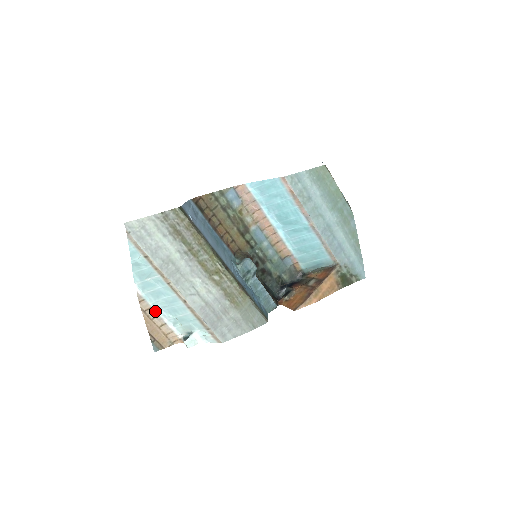
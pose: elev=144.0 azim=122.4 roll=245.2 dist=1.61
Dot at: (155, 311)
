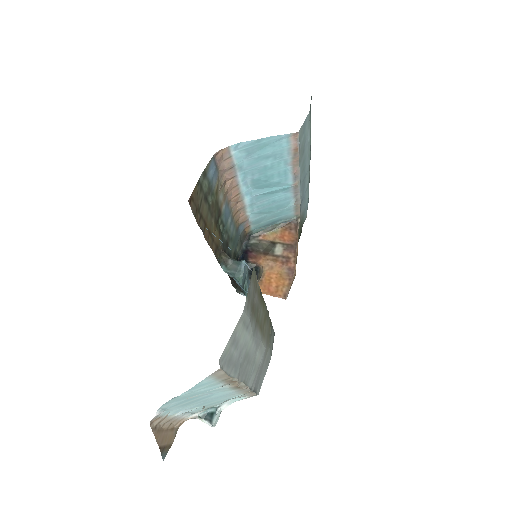
Dot at: (170, 417)
